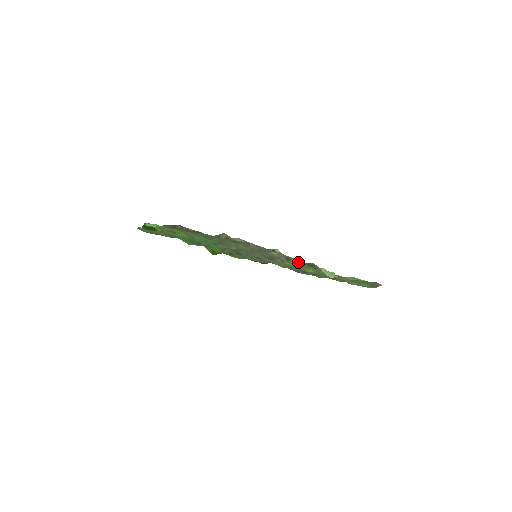
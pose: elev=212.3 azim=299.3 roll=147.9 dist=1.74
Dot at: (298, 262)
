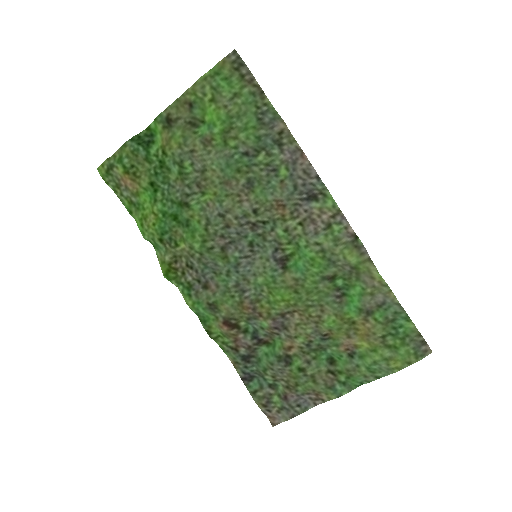
Dot at: (343, 230)
